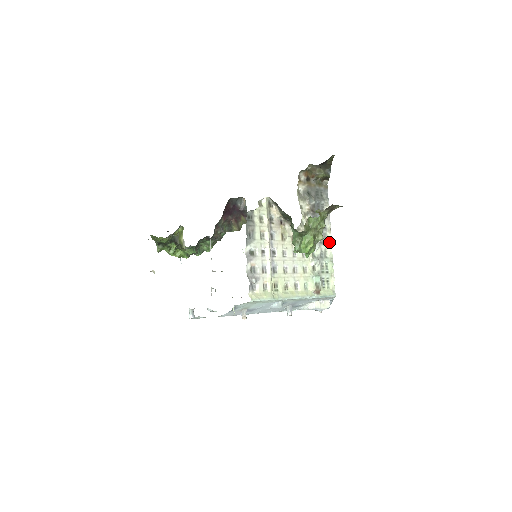
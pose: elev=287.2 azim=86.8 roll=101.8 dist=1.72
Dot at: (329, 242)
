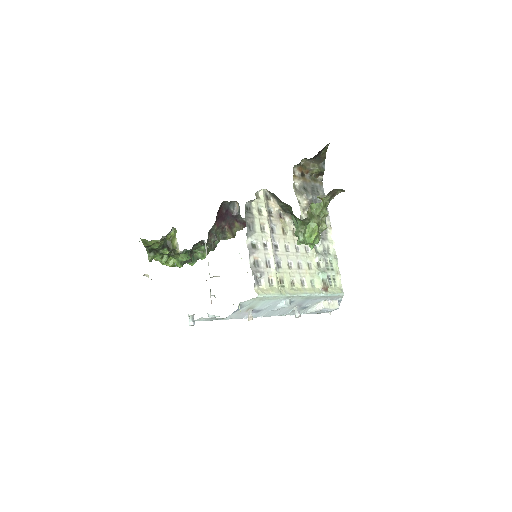
Dot at: (331, 239)
